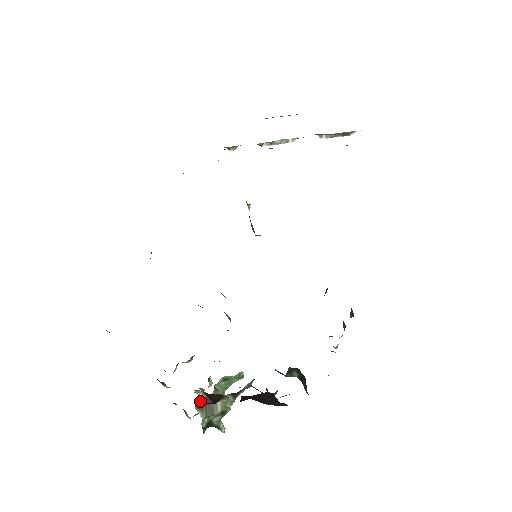
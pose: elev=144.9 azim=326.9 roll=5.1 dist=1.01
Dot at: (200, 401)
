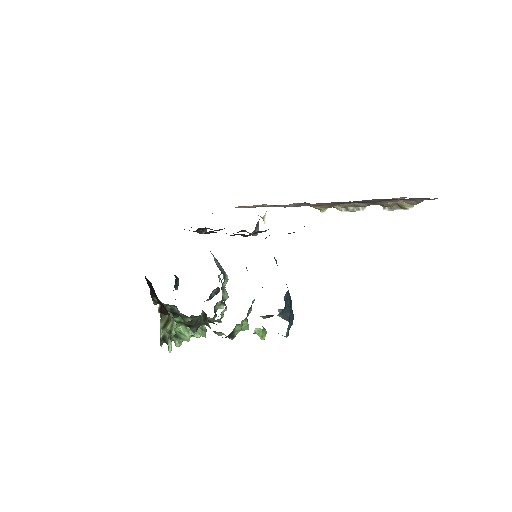
Dot at: (164, 315)
